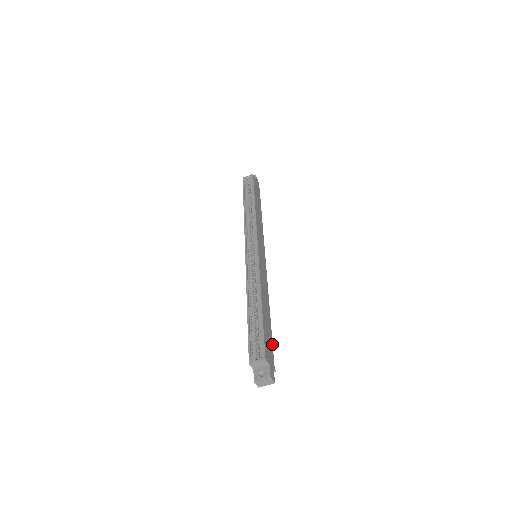
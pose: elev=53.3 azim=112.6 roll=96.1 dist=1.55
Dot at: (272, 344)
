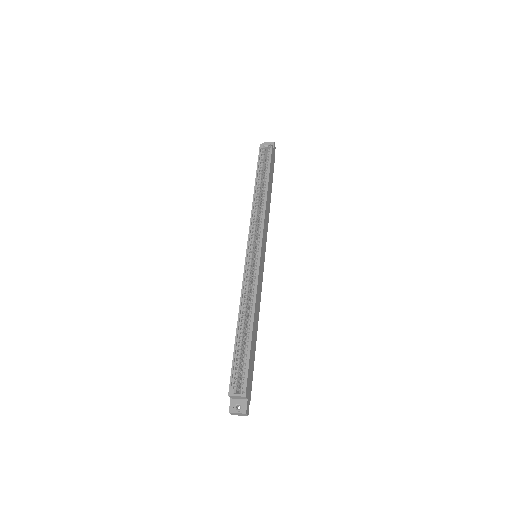
Dot at: (253, 369)
